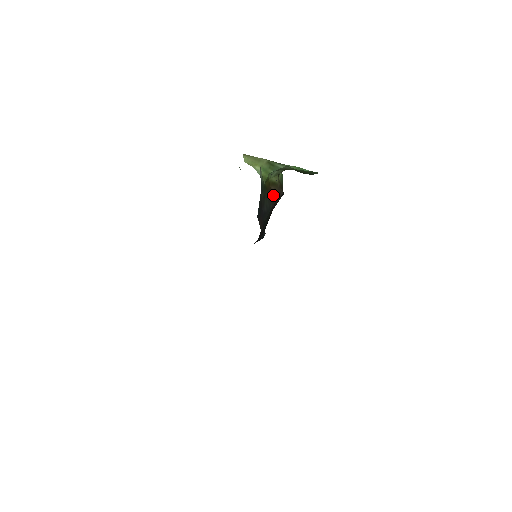
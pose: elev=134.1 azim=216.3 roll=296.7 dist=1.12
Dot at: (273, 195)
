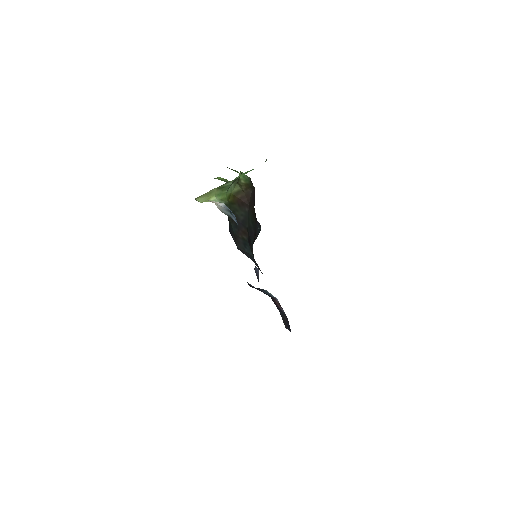
Dot at: (243, 200)
